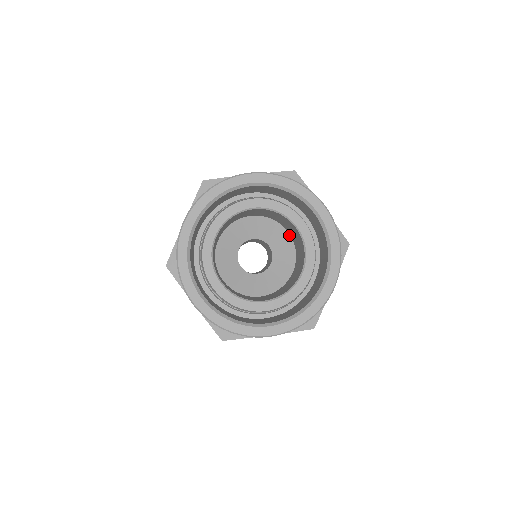
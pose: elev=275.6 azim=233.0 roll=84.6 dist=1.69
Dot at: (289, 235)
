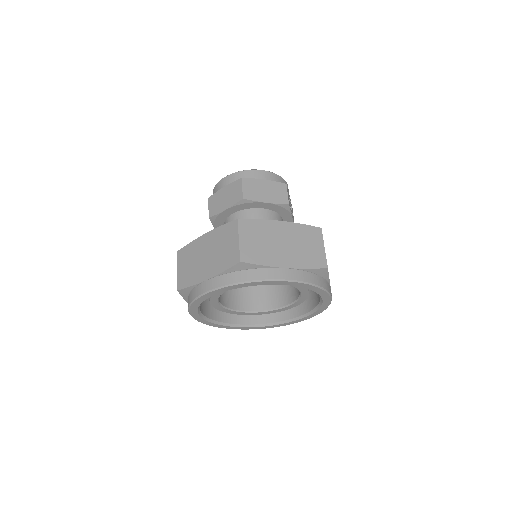
Dot at: occluded
